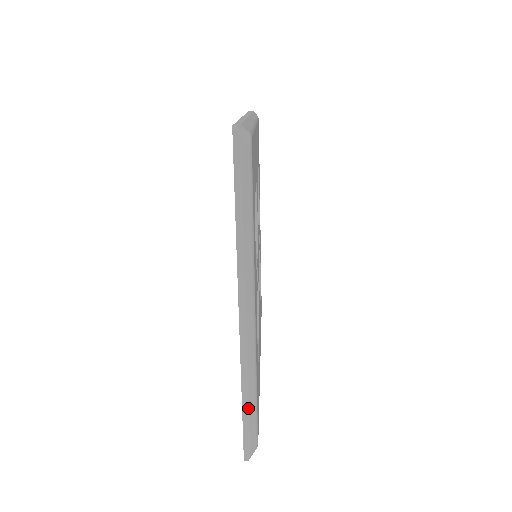
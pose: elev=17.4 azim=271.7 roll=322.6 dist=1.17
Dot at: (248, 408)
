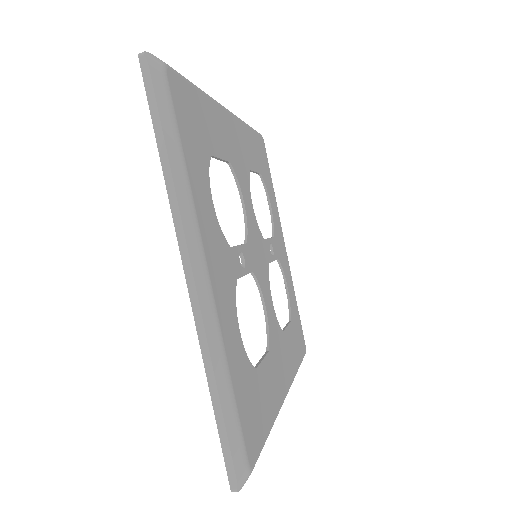
Dot at: (220, 405)
